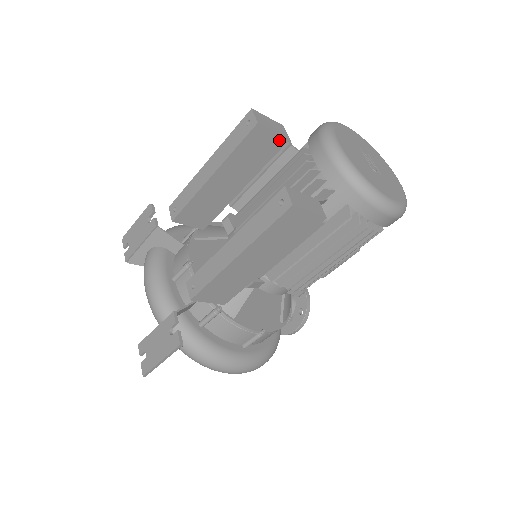
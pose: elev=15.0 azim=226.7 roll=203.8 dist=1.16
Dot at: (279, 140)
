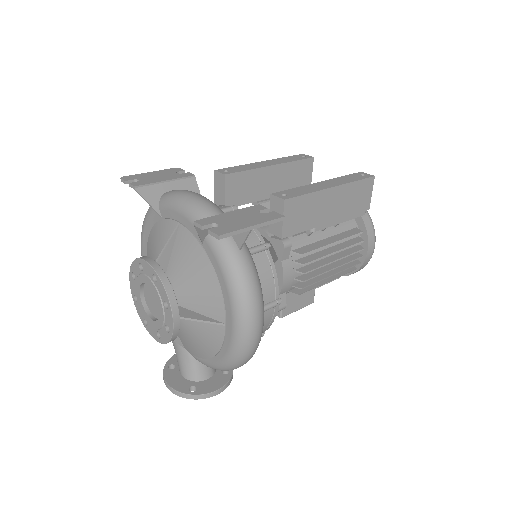
Dot at: (308, 182)
